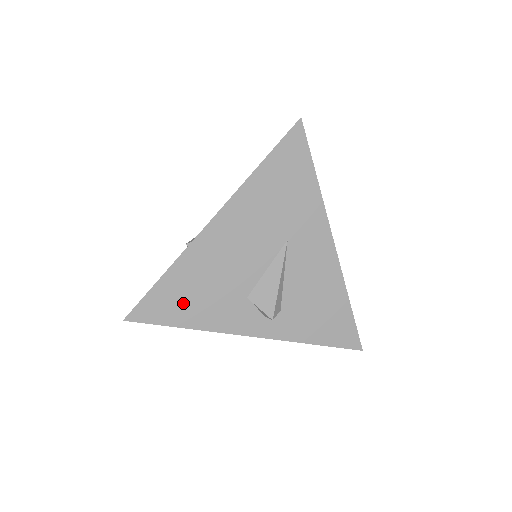
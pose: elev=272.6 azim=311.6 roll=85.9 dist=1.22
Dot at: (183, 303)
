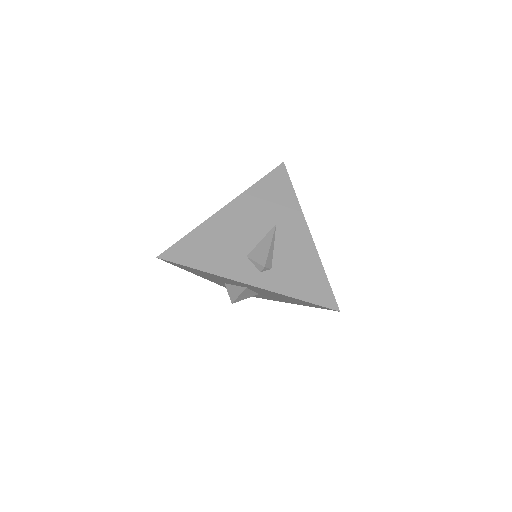
Dot at: (200, 253)
